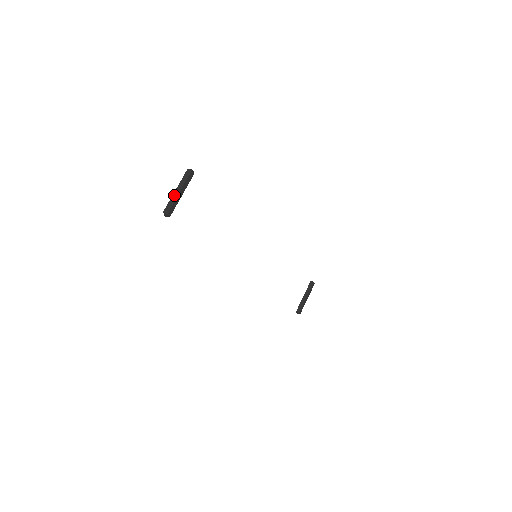
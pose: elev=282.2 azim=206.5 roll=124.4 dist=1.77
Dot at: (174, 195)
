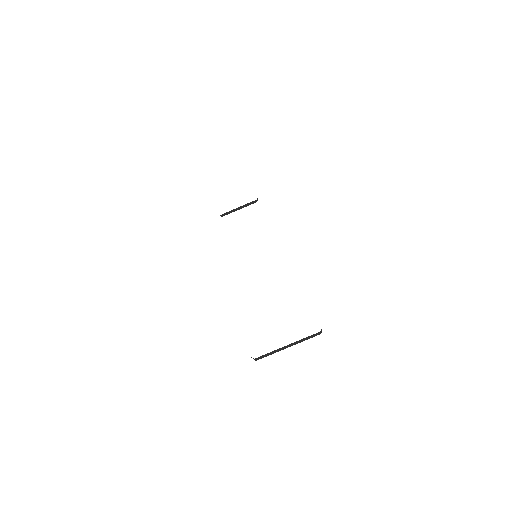
Dot at: (281, 349)
